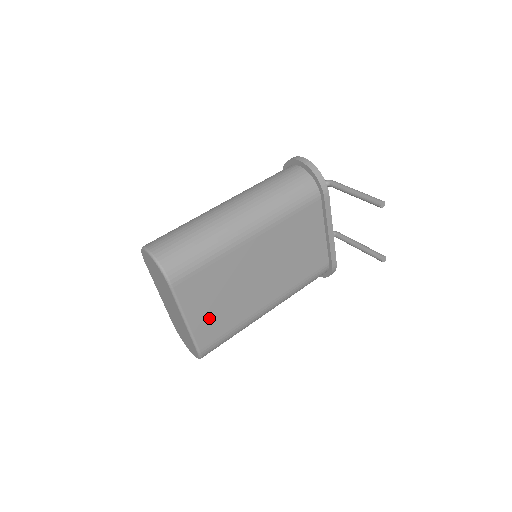
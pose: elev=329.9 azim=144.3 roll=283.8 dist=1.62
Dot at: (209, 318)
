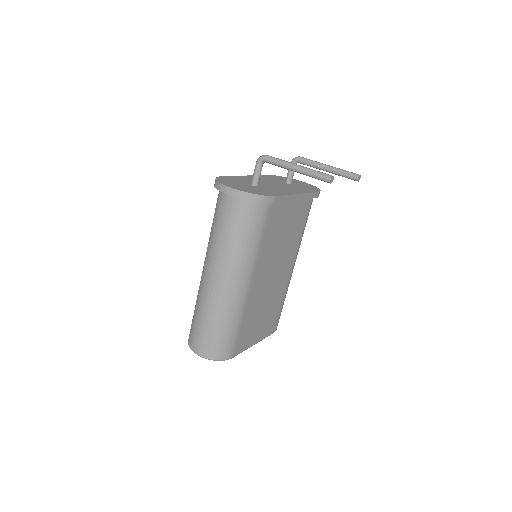
Dot at: (265, 325)
